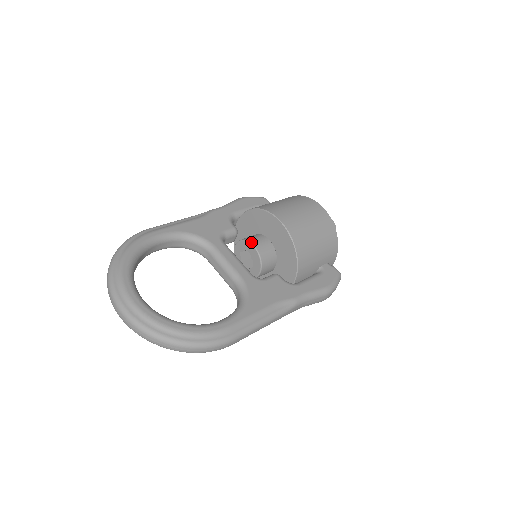
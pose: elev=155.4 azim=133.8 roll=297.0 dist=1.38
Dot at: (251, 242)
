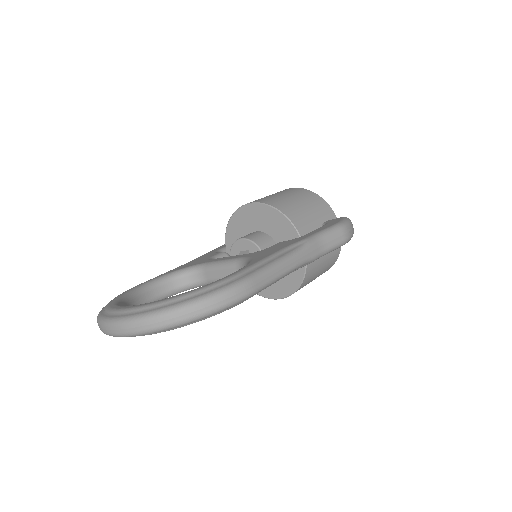
Dot at: (237, 239)
